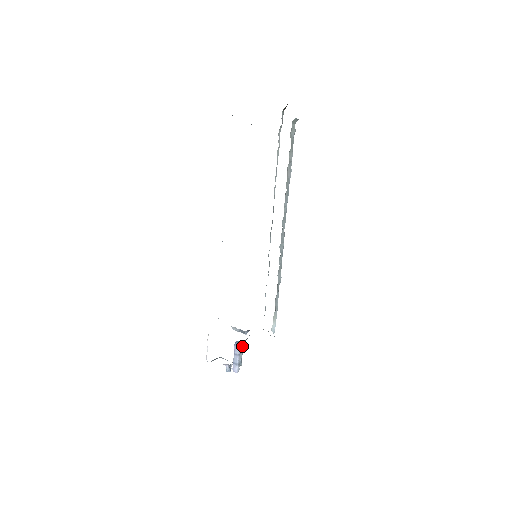
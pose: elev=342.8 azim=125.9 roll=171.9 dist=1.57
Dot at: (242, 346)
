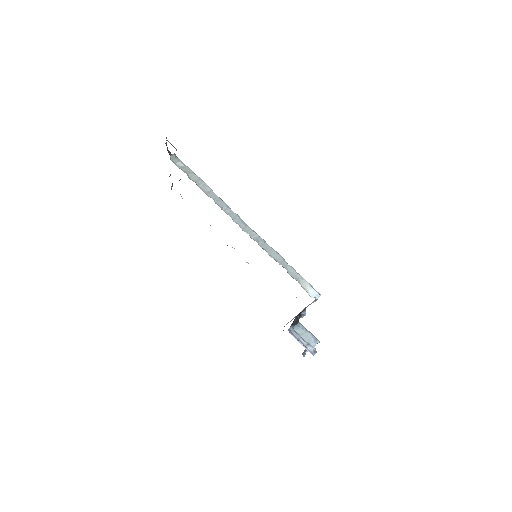
Dot at: (303, 328)
